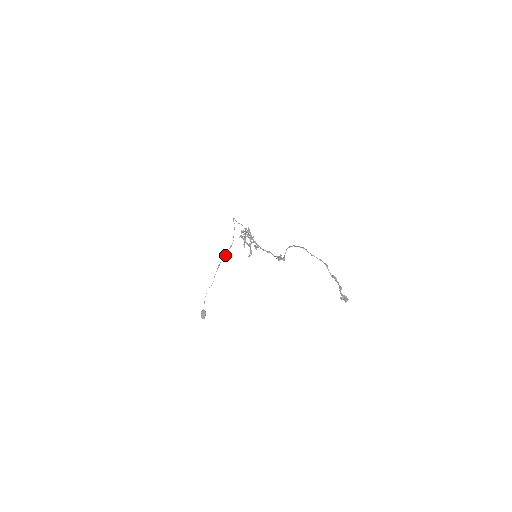
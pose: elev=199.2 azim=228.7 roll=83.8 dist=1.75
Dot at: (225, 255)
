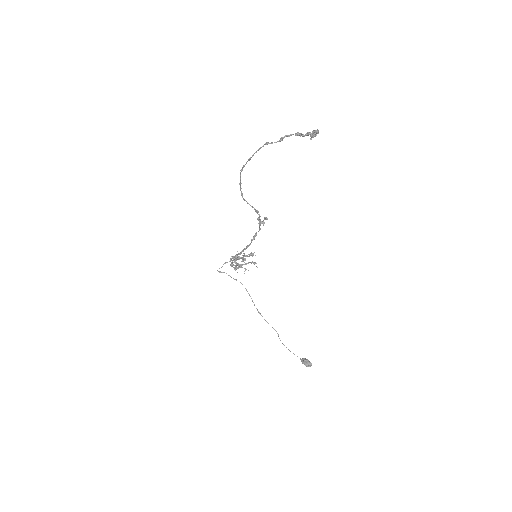
Dot at: (252, 301)
